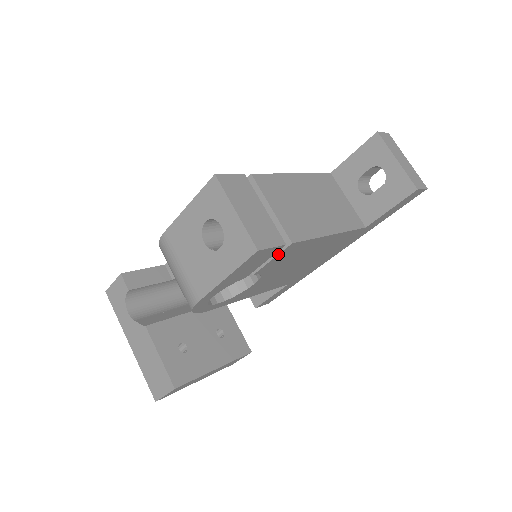
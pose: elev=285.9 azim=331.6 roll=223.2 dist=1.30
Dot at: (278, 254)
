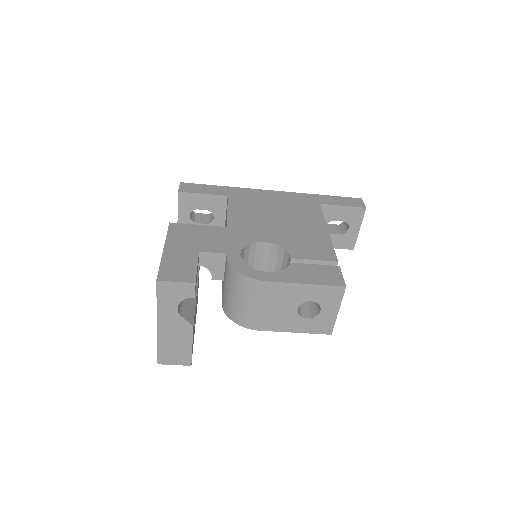
Dot at: occluded
